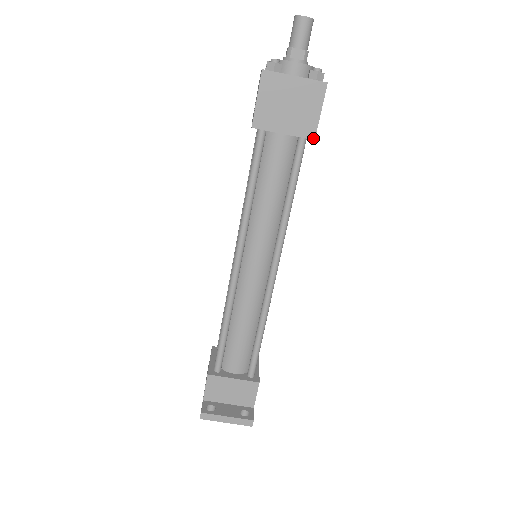
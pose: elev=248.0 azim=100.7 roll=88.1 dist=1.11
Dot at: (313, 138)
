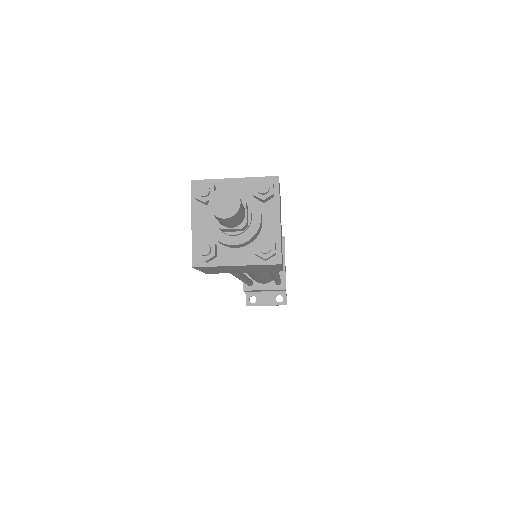
Dot at: occluded
